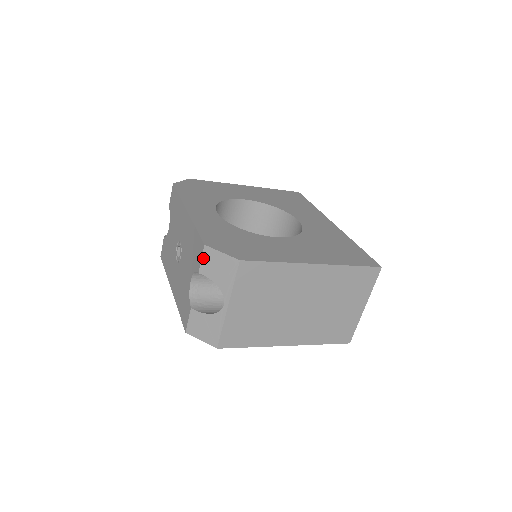
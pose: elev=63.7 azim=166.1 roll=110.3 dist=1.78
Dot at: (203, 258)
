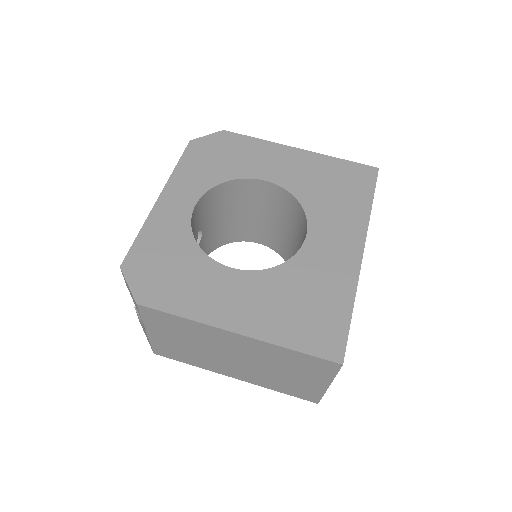
Dot at: occluded
